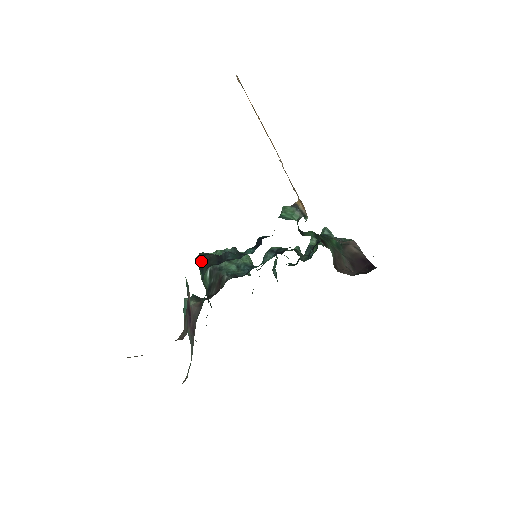
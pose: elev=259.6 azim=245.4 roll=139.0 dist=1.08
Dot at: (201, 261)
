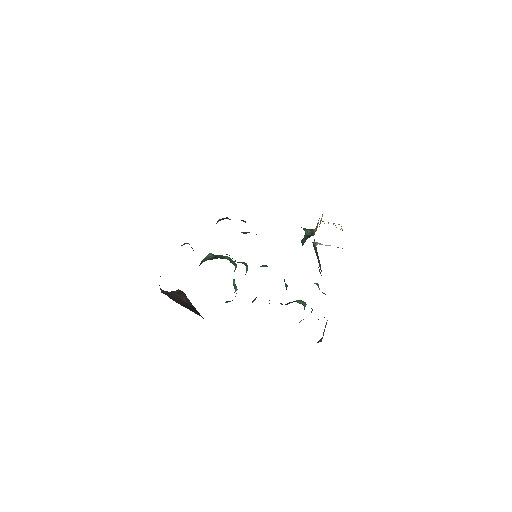
Dot at: (222, 219)
